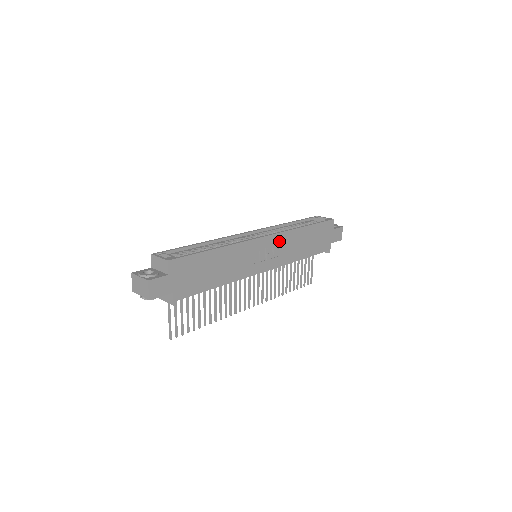
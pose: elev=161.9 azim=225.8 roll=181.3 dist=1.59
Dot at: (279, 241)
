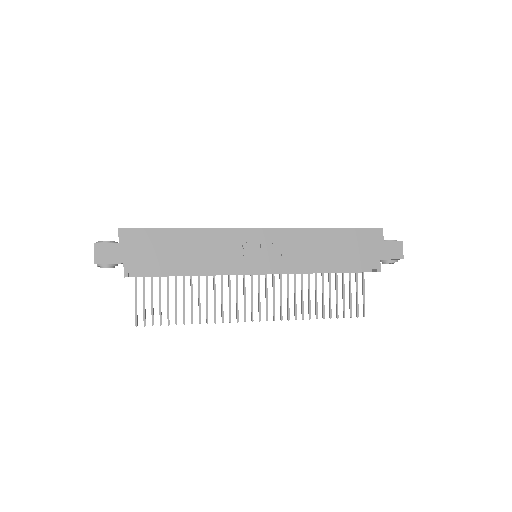
Dot at: (281, 238)
